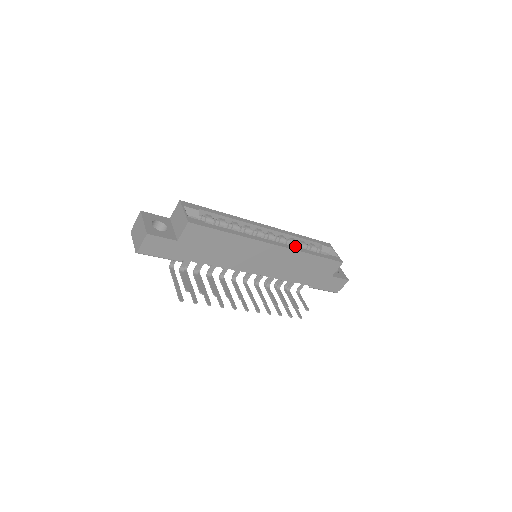
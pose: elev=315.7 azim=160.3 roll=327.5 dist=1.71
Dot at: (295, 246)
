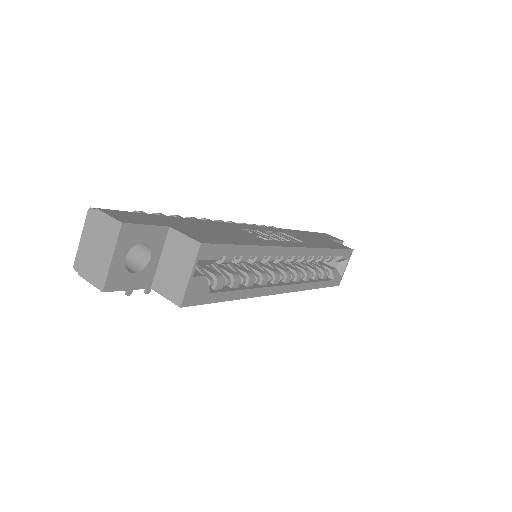
Dot at: occluded
